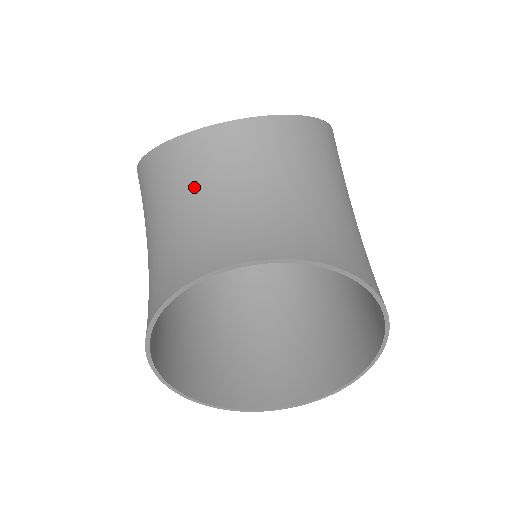
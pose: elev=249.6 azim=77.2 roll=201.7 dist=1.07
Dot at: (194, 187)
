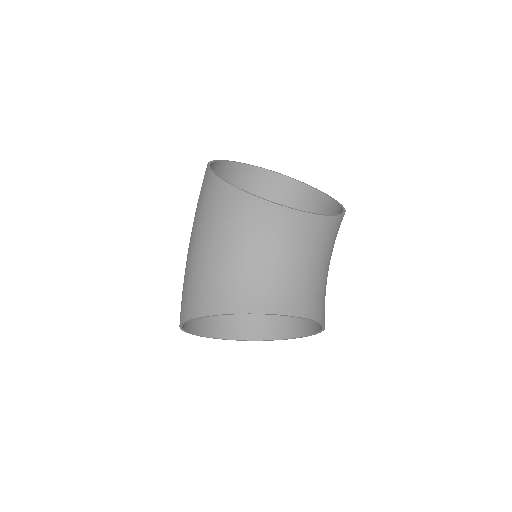
Dot at: (272, 243)
